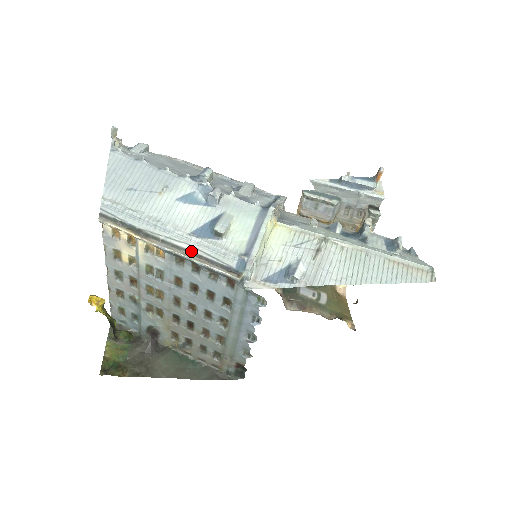
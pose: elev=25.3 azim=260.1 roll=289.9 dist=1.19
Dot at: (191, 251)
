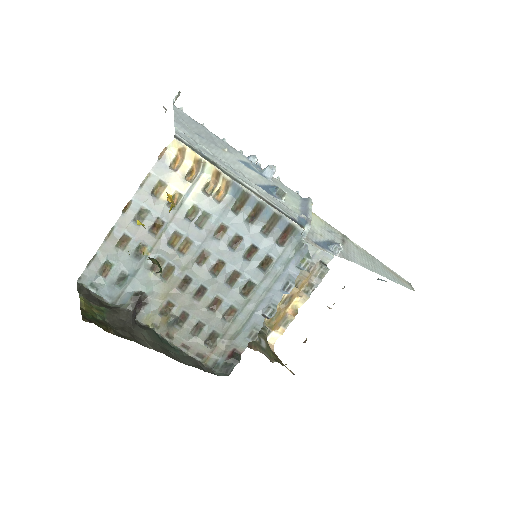
Dot at: (260, 196)
